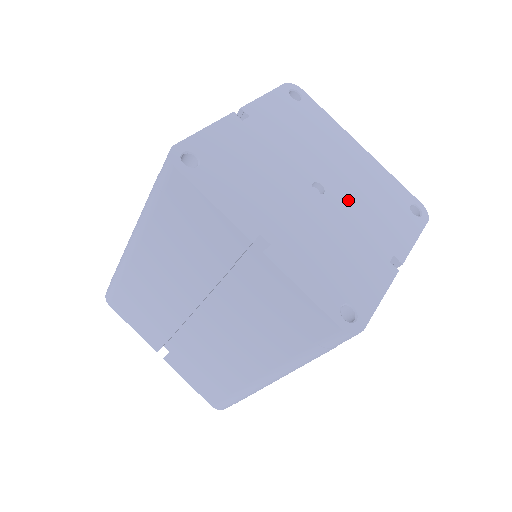
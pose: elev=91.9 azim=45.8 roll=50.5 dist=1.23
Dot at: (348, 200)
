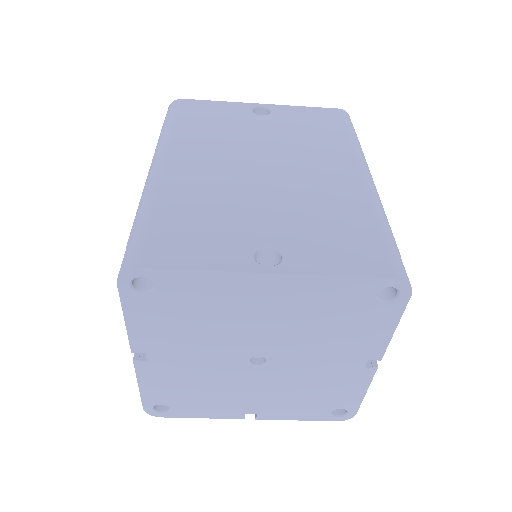
Dot at: (293, 349)
